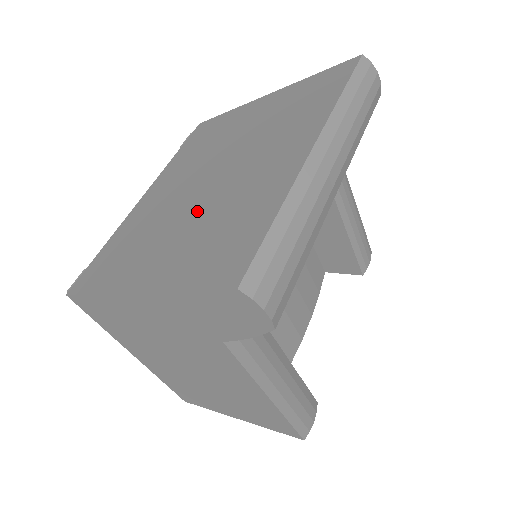
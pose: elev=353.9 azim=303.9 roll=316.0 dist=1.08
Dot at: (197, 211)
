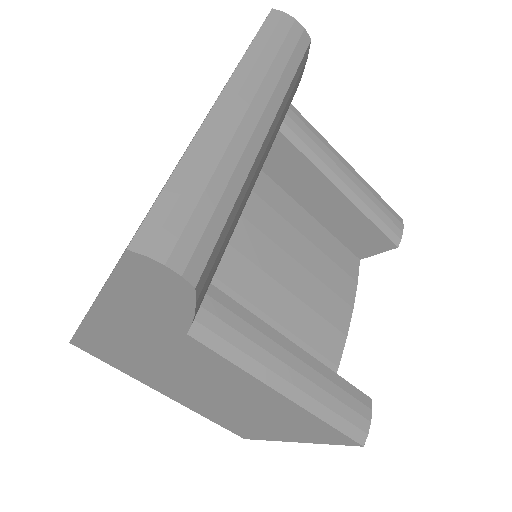
Dot at: occluded
